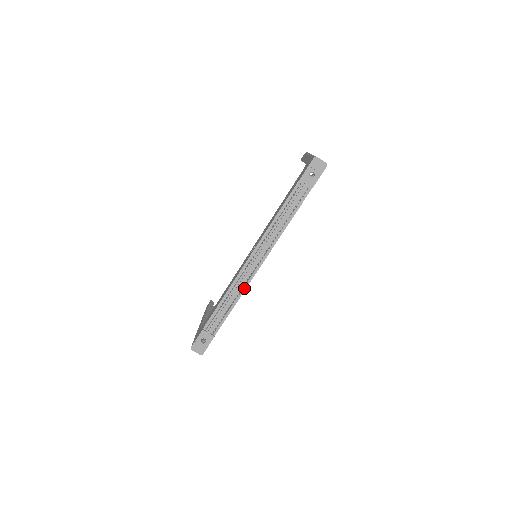
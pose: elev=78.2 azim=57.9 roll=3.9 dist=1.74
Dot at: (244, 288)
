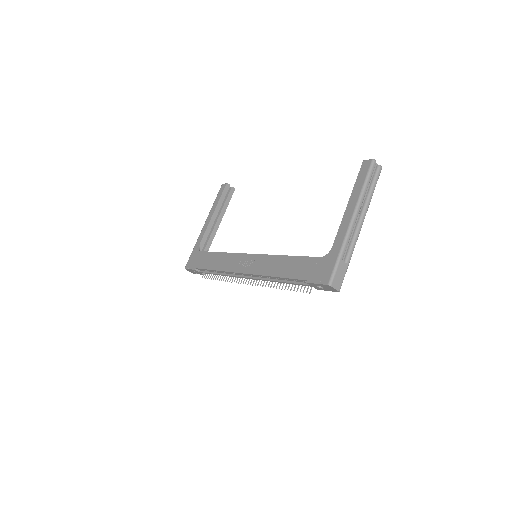
Dot at: occluded
